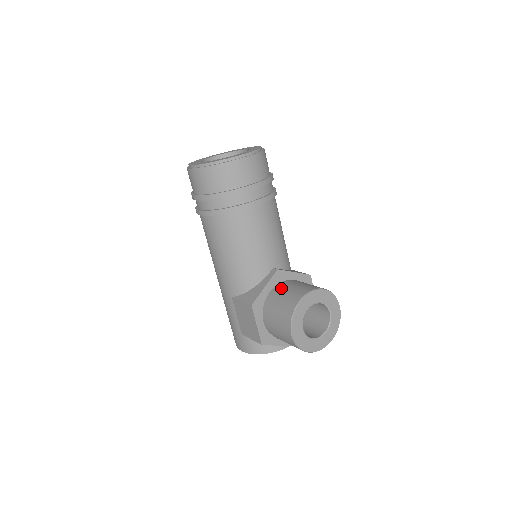
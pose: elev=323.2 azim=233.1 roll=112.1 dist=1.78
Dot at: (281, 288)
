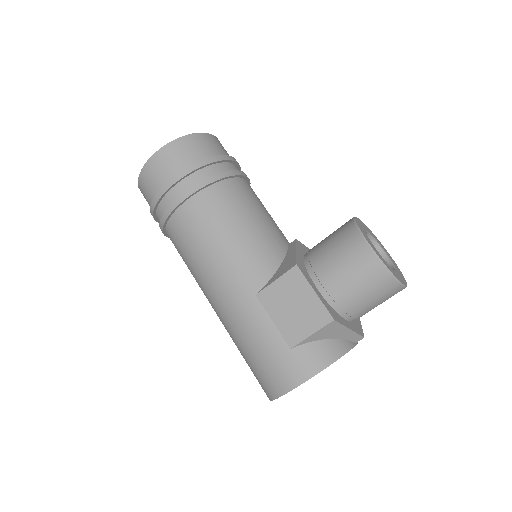
Dot at: occluded
